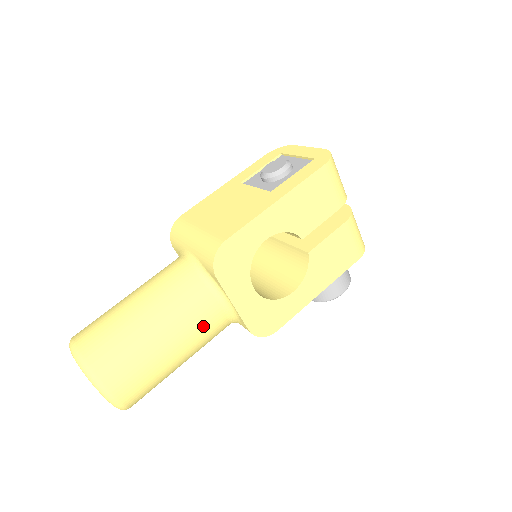
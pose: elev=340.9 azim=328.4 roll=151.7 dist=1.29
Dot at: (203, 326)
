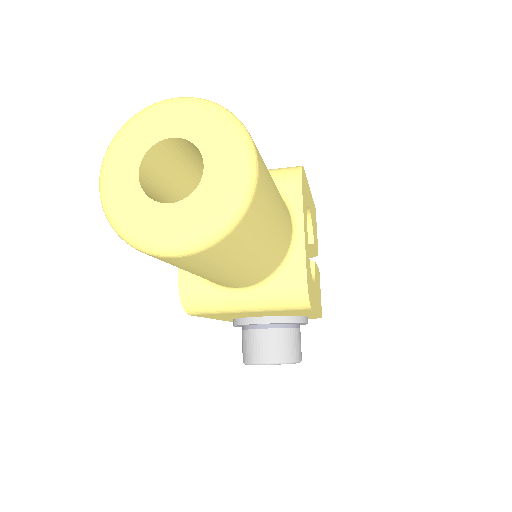
Dot at: (287, 222)
